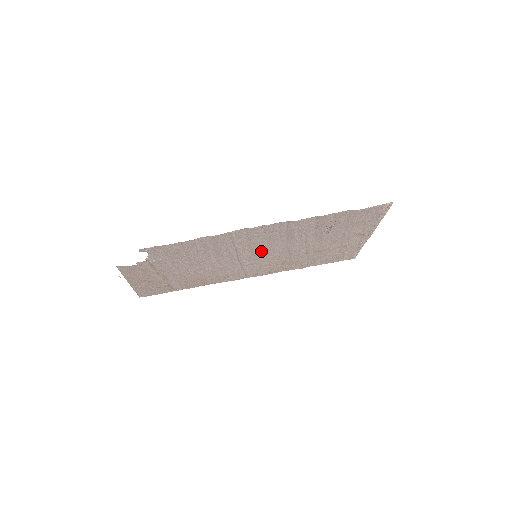
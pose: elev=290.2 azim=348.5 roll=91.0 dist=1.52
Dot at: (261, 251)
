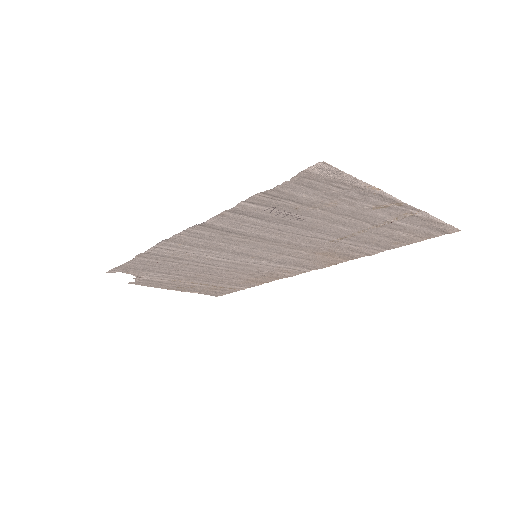
Dot at: (250, 251)
